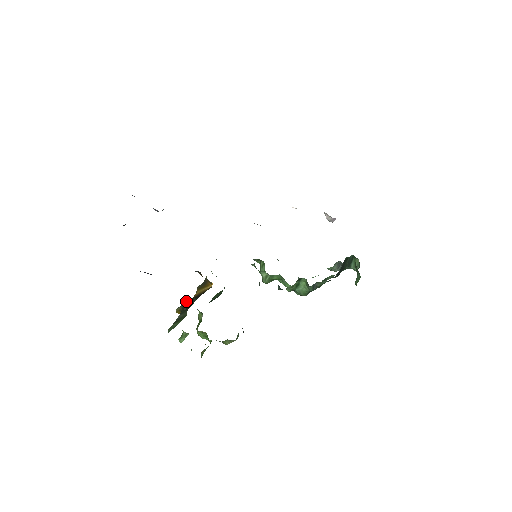
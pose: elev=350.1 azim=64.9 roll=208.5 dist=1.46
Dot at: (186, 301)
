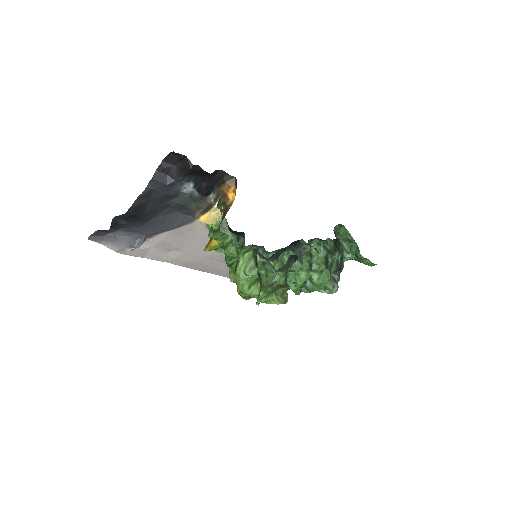
Dot at: occluded
